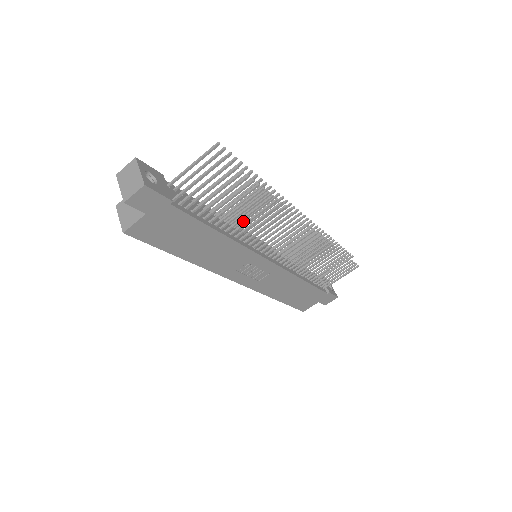
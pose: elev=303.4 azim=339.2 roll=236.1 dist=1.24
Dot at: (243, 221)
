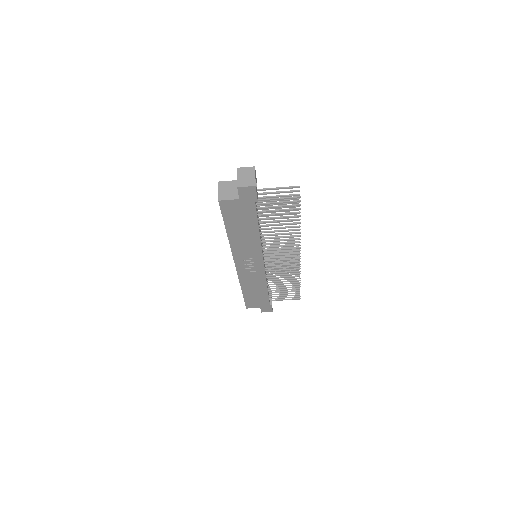
Dot at: occluded
